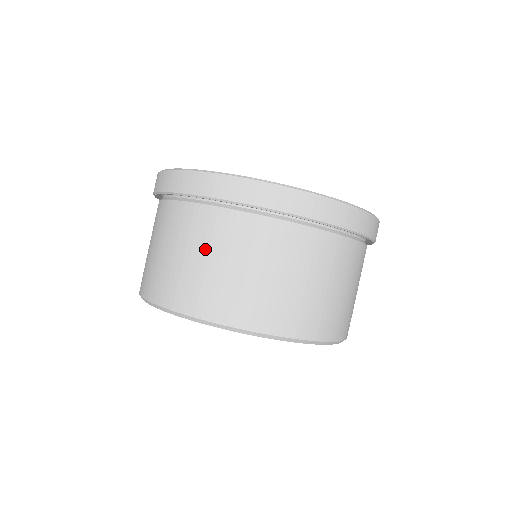
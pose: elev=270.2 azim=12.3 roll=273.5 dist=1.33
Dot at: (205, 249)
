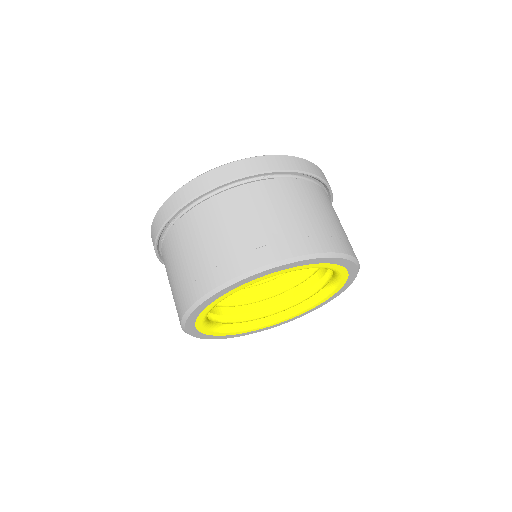
Dot at: (176, 259)
